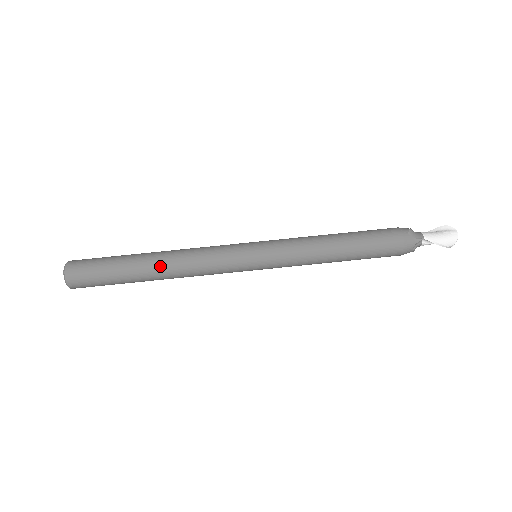
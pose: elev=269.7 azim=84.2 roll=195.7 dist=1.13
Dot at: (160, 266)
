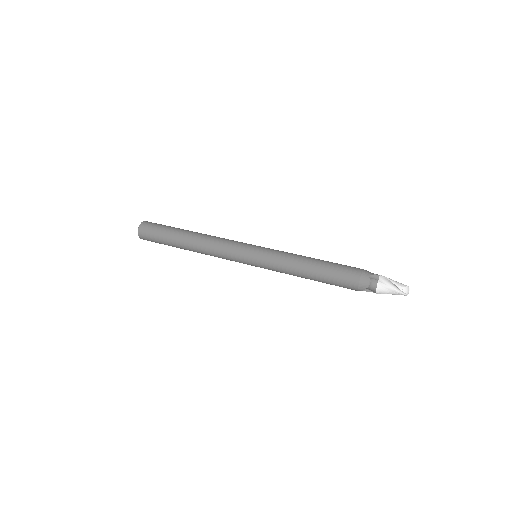
Dot at: (198, 233)
